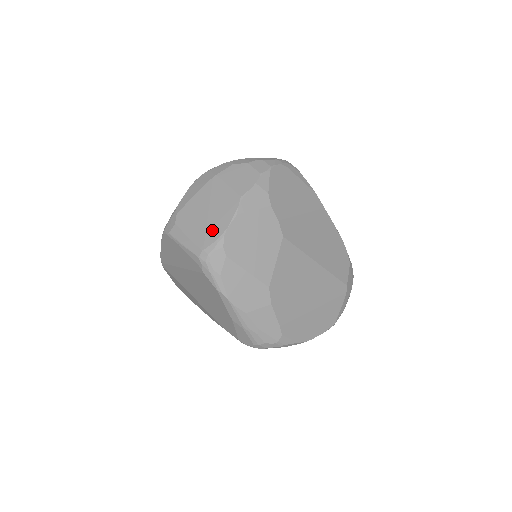
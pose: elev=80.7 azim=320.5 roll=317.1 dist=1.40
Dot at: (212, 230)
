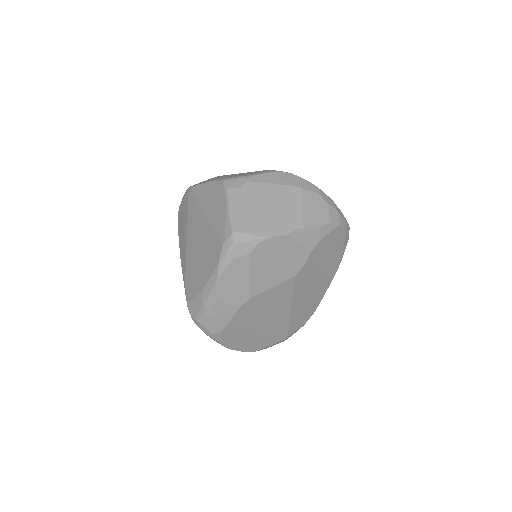
Dot at: (261, 225)
